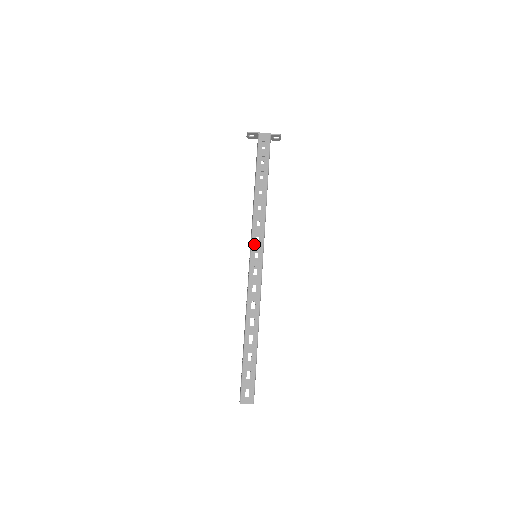
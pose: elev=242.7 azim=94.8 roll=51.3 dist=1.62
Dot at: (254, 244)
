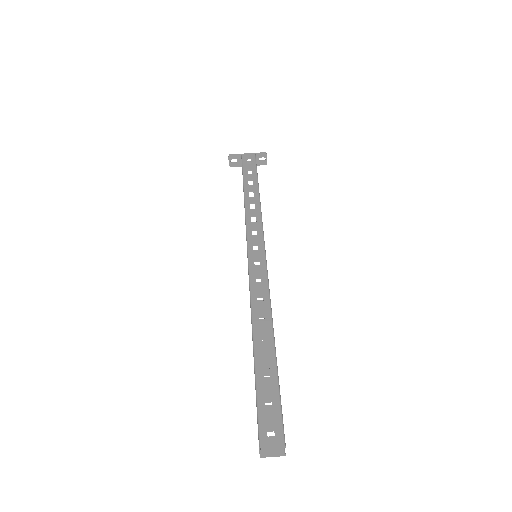
Dot at: (251, 240)
